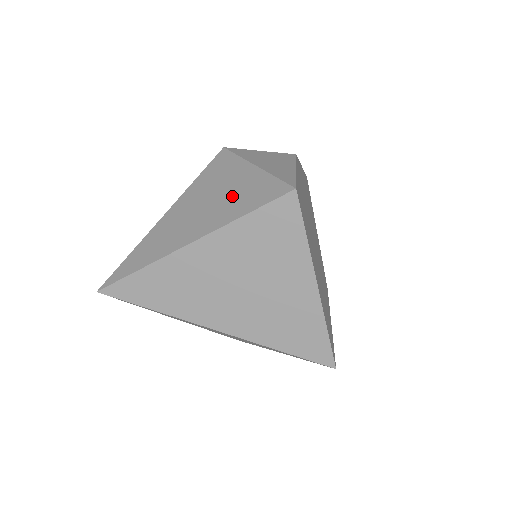
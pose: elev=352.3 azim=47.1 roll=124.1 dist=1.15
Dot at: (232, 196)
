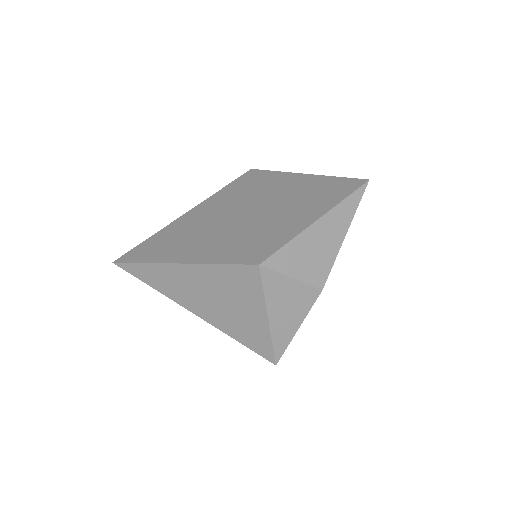
Dot at: (237, 319)
